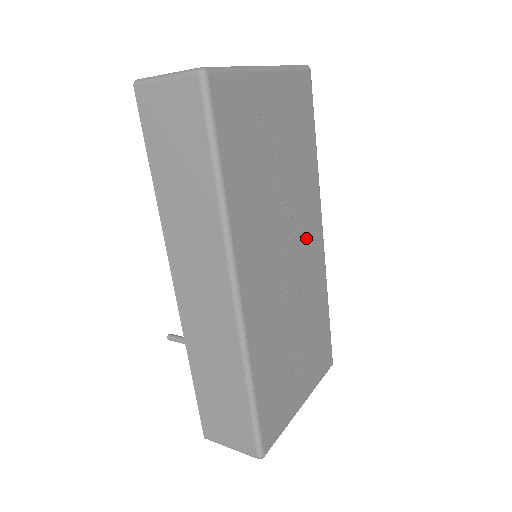
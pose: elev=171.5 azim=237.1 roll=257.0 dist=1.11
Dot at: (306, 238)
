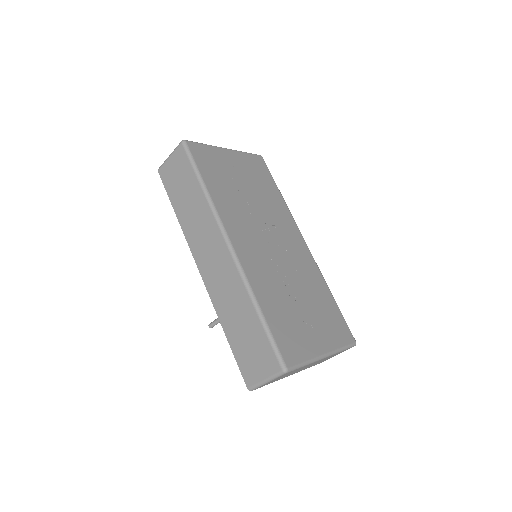
Dot at: (288, 238)
